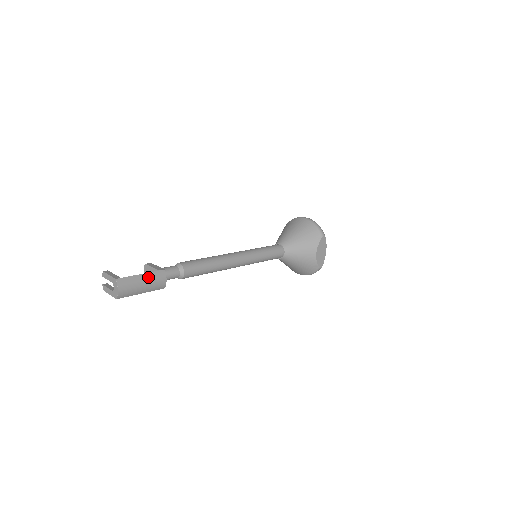
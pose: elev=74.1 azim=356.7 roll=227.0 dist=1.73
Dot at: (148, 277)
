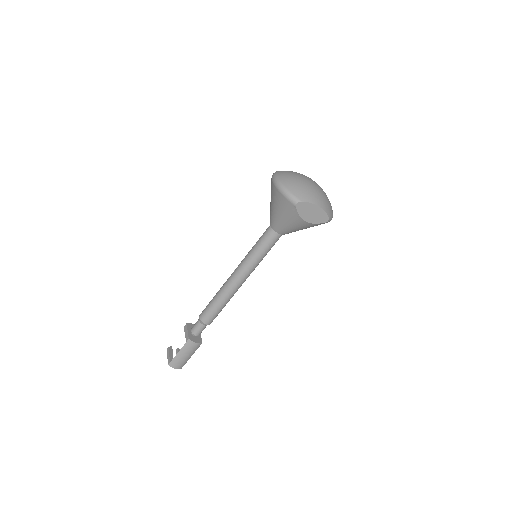
Dot at: (183, 351)
